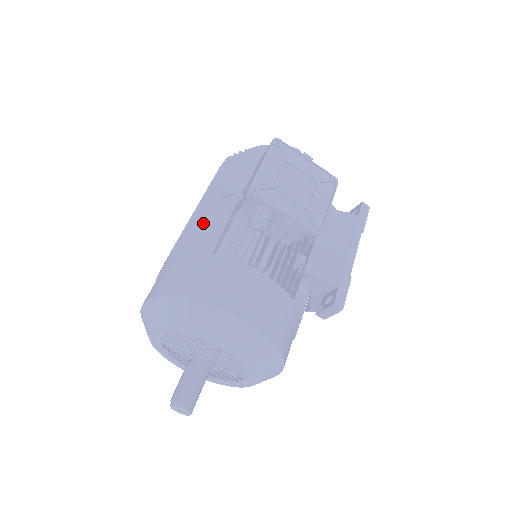
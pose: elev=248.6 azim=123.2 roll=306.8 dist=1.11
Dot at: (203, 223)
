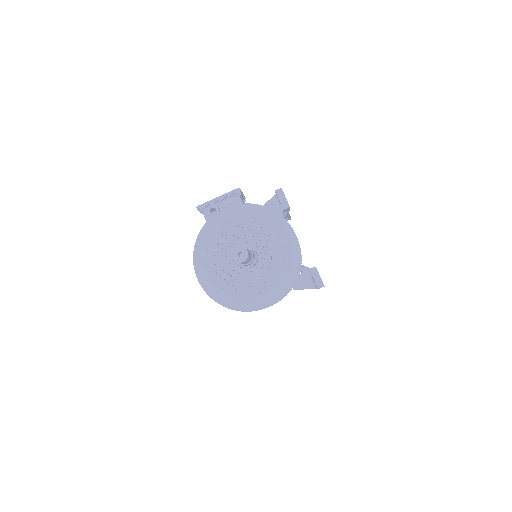
Dot at: occluded
